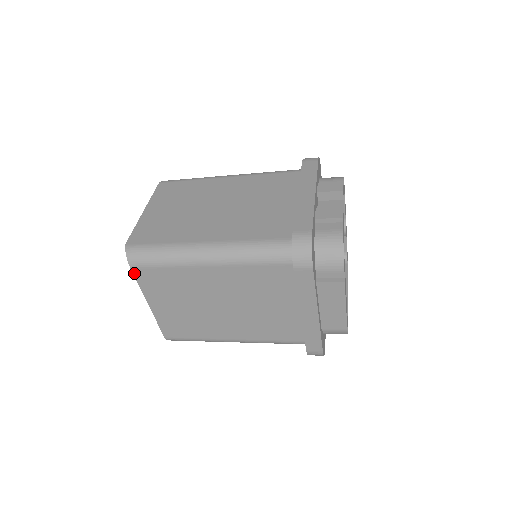
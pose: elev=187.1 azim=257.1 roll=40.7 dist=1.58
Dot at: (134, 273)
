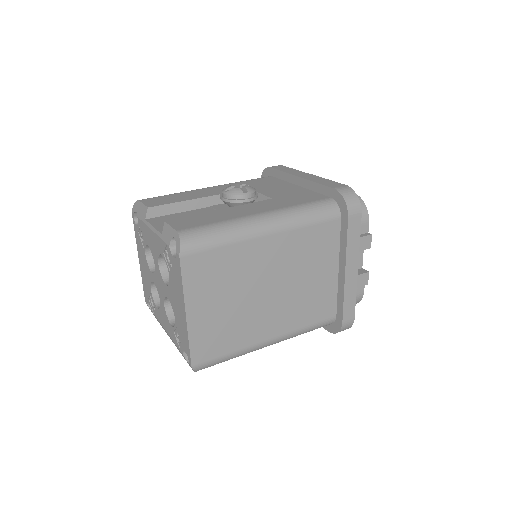
Dot at: occluded
